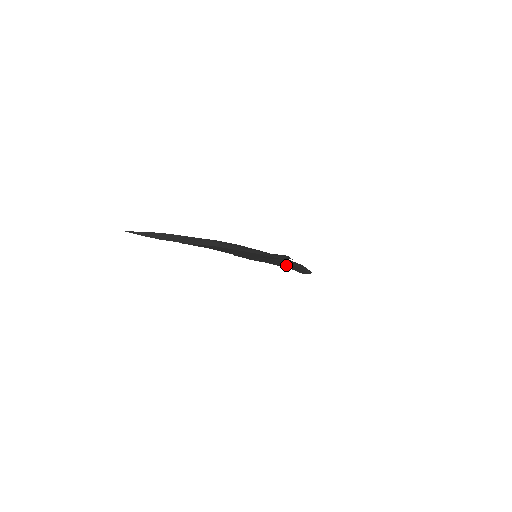
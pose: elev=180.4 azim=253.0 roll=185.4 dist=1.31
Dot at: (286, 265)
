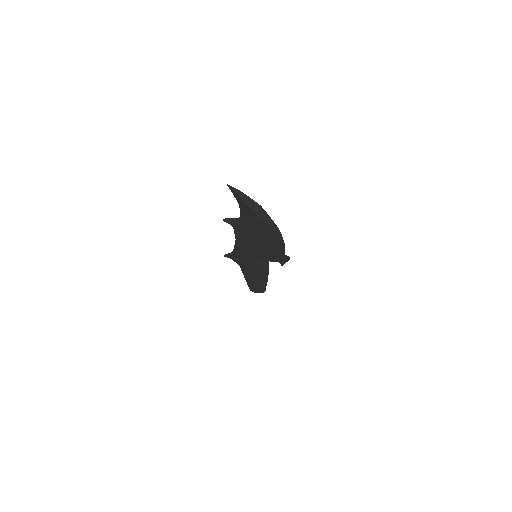
Dot at: (258, 276)
